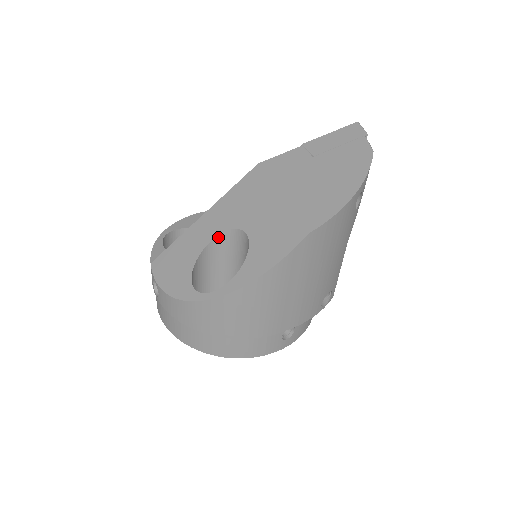
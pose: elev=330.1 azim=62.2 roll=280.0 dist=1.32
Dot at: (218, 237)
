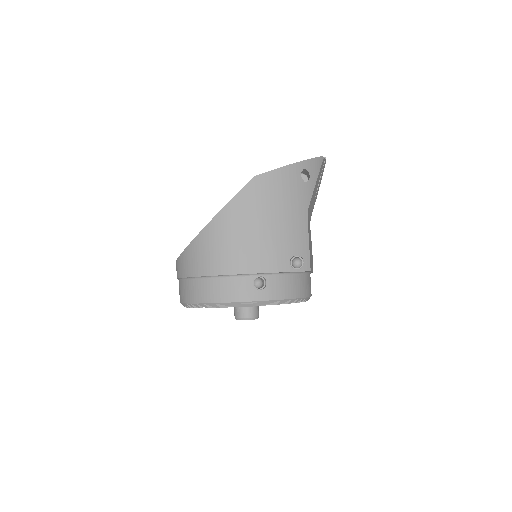
Dot at: occluded
